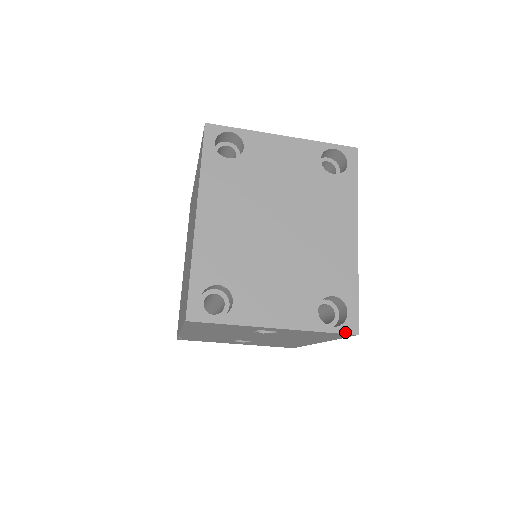
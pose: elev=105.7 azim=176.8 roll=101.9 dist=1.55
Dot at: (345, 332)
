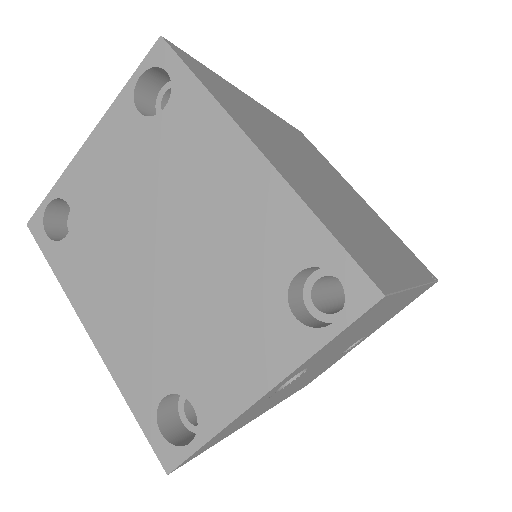
Dot at: (359, 312)
